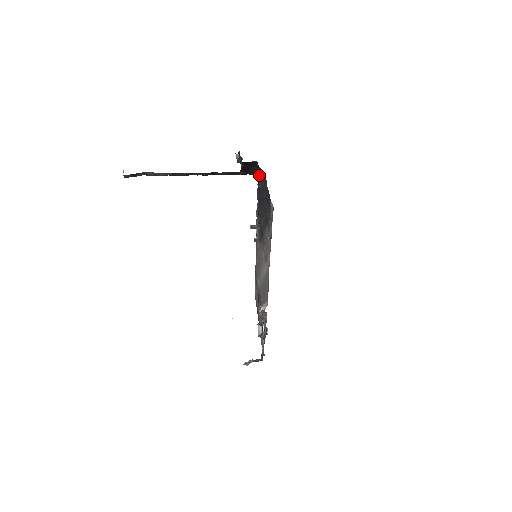
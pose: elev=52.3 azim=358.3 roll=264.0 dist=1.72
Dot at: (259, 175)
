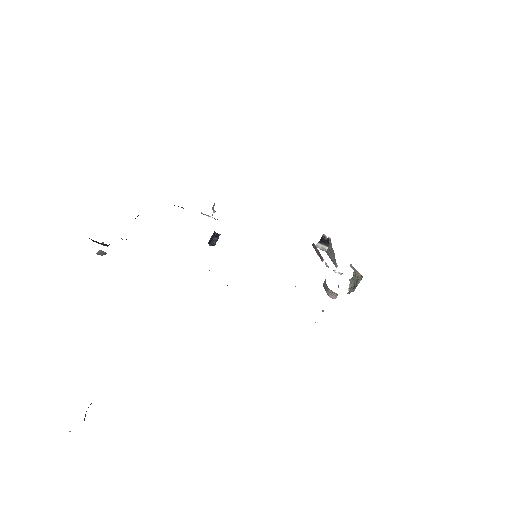
Dot at: occluded
